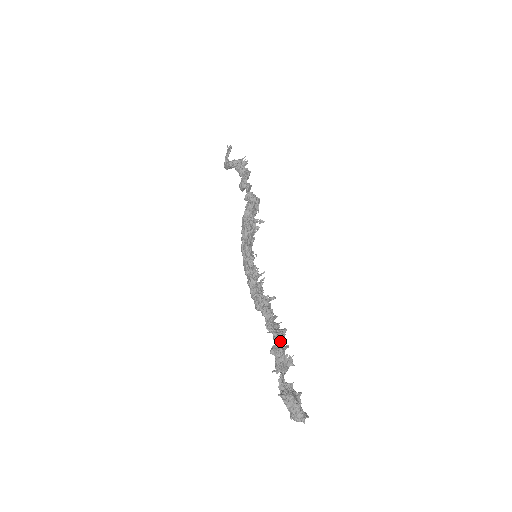
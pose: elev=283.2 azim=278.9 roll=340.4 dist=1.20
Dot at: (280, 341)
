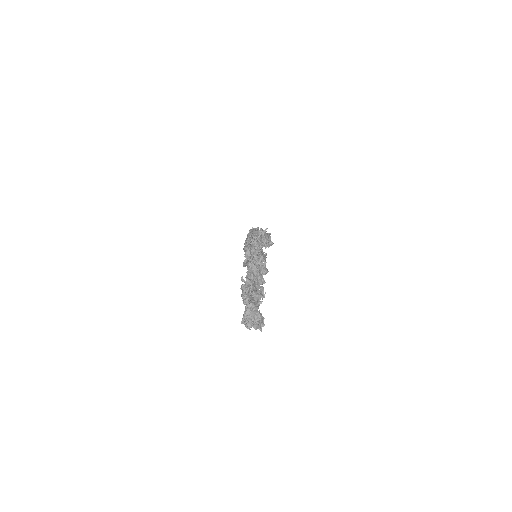
Dot at: (260, 268)
